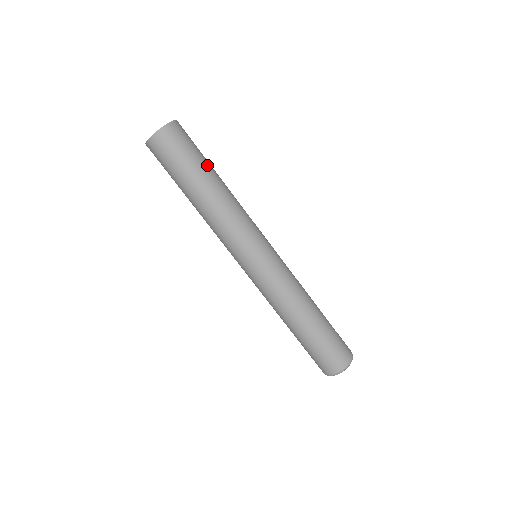
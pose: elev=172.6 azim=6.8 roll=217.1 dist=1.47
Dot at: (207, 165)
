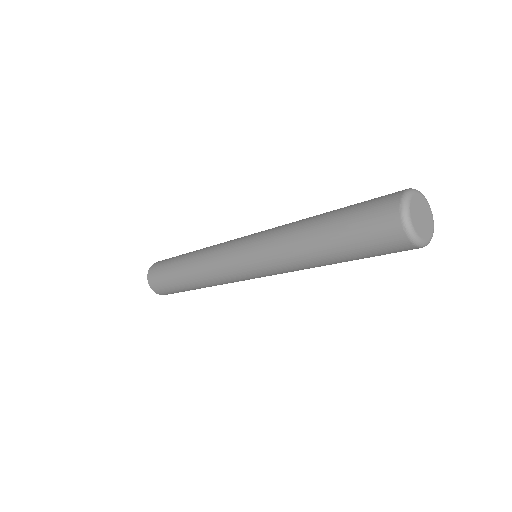
Dot at: occluded
